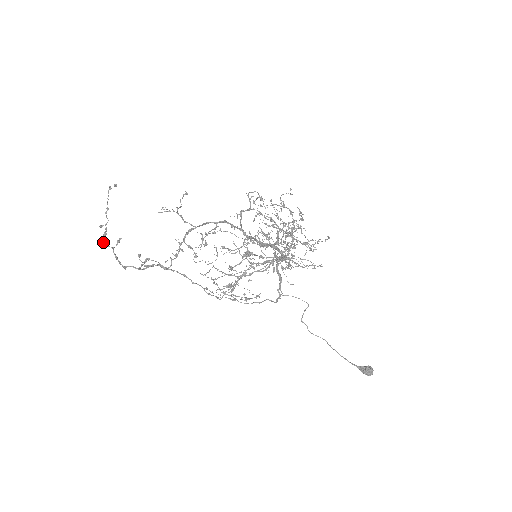
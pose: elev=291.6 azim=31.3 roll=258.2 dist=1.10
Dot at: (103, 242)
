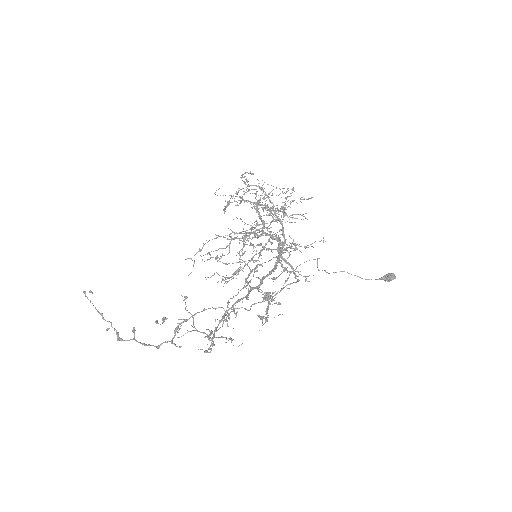
Dot at: occluded
